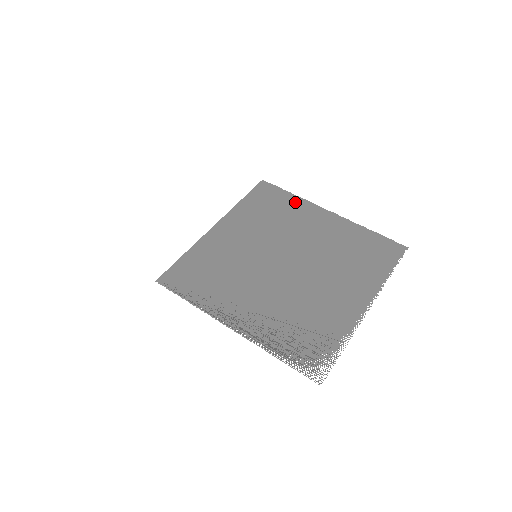
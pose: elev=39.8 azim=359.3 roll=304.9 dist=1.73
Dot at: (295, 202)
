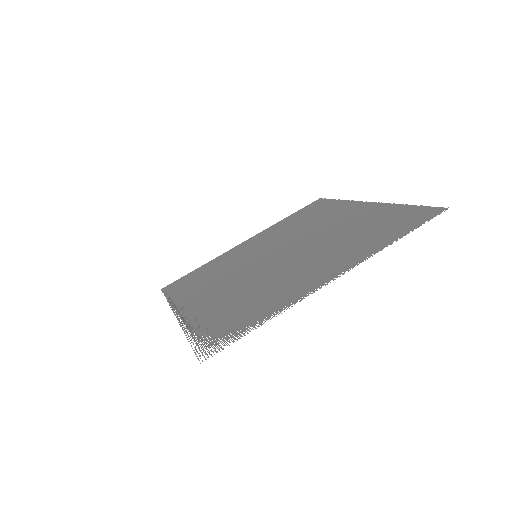
Dot at: (336, 205)
